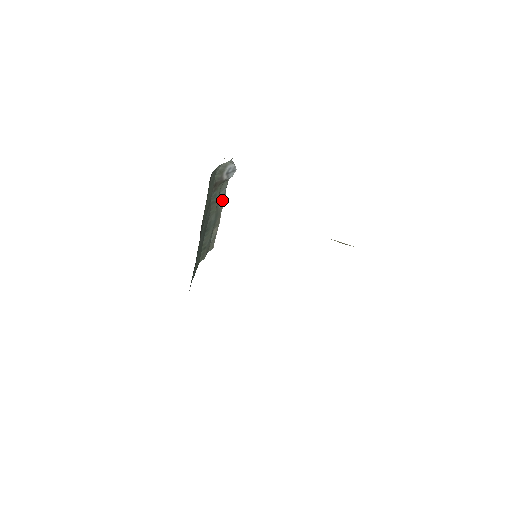
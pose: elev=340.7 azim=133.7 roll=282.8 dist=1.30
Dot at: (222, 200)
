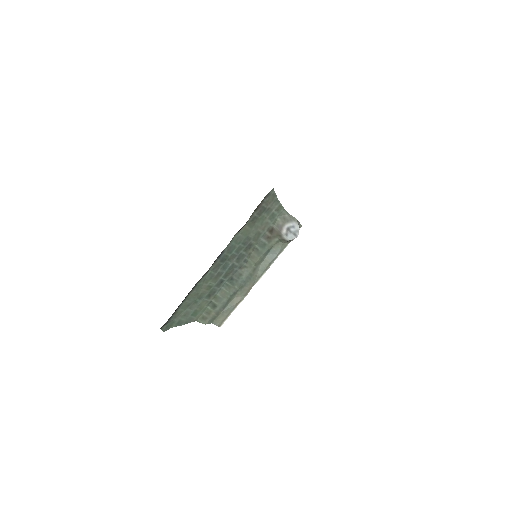
Dot at: (266, 266)
